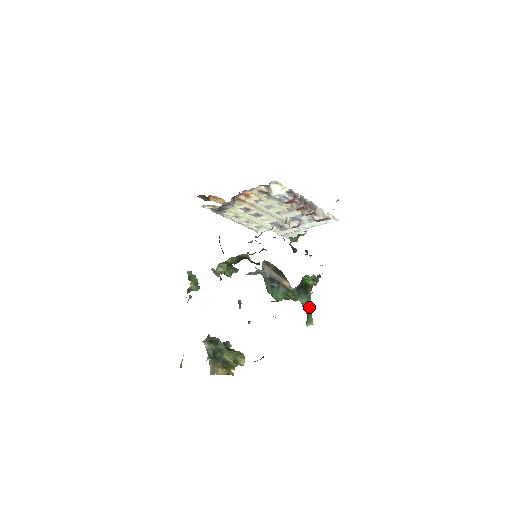
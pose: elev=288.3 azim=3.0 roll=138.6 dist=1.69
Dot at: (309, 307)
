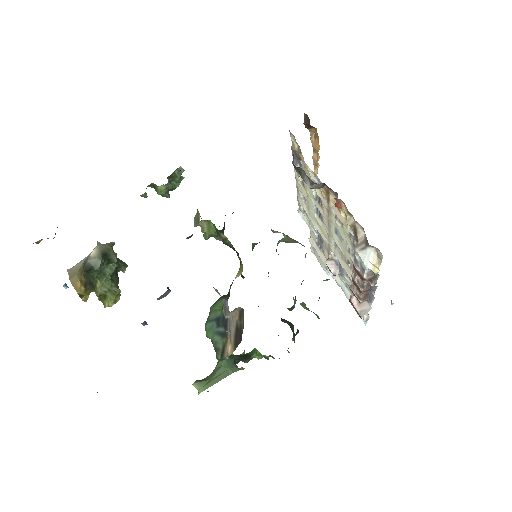
Dot at: (220, 377)
